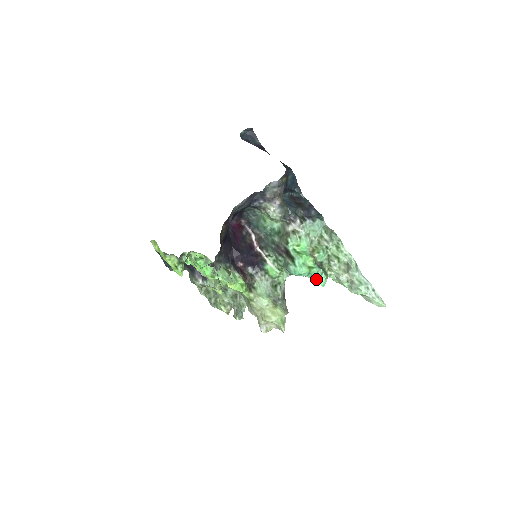
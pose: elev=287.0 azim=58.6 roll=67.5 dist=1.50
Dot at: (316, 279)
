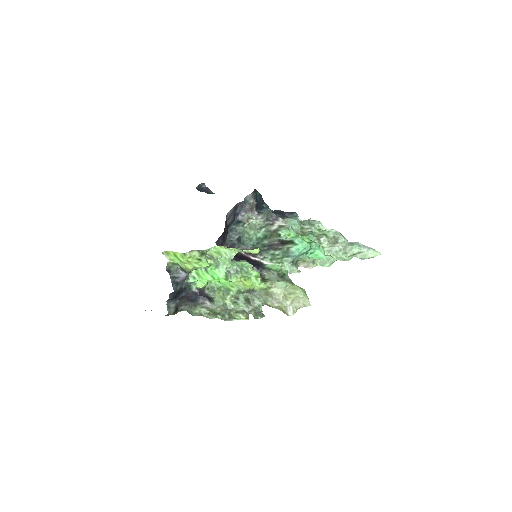
Dot at: (316, 253)
